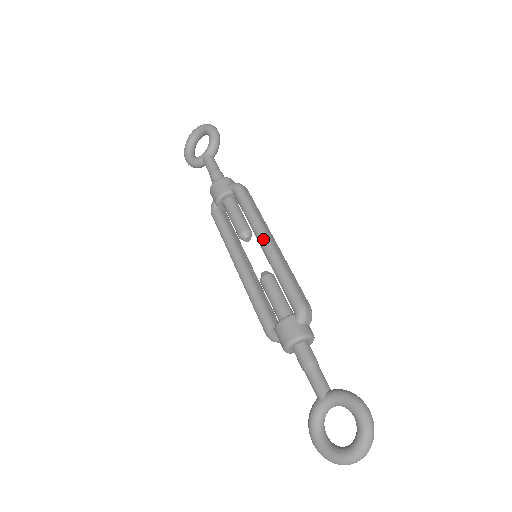
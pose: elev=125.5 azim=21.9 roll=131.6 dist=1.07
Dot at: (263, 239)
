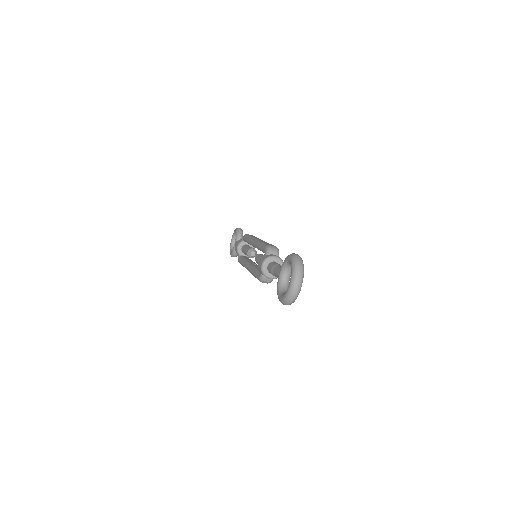
Dot at: (252, 241)
